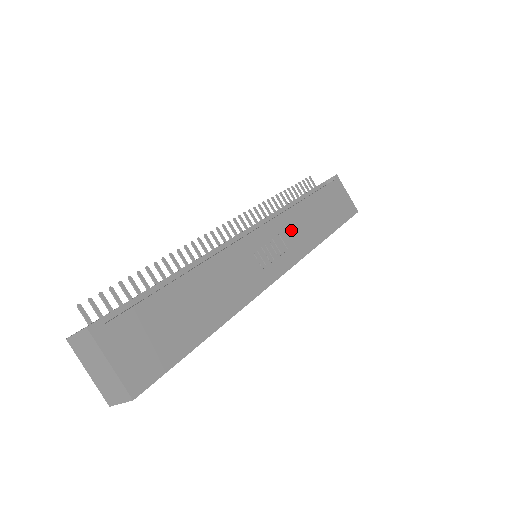
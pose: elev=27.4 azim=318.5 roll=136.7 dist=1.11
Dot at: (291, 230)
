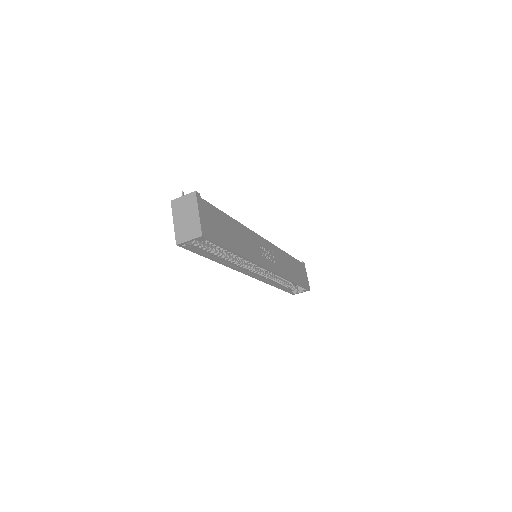
Dot at: (278, 258)
